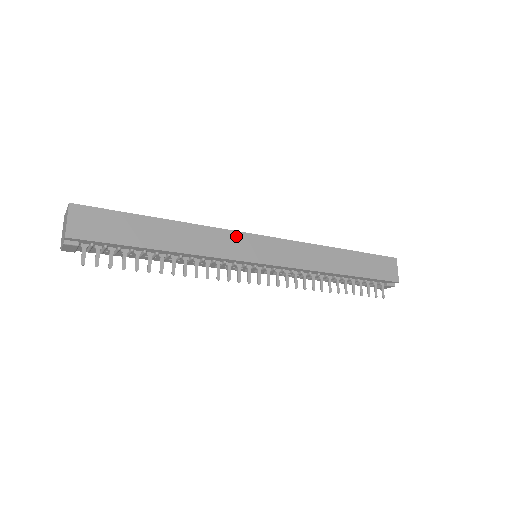
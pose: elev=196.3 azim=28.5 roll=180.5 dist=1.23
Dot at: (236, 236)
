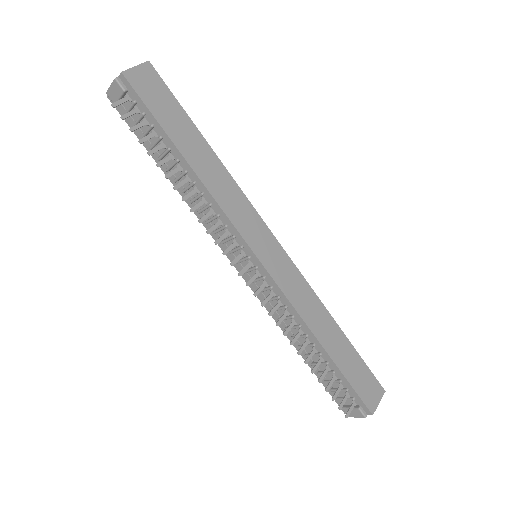
Dot at: (254, 216)
